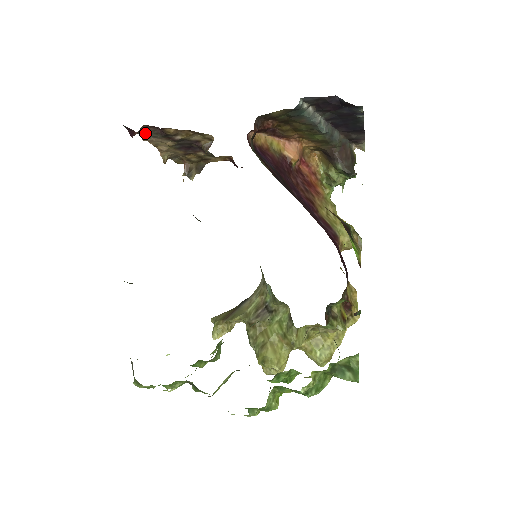
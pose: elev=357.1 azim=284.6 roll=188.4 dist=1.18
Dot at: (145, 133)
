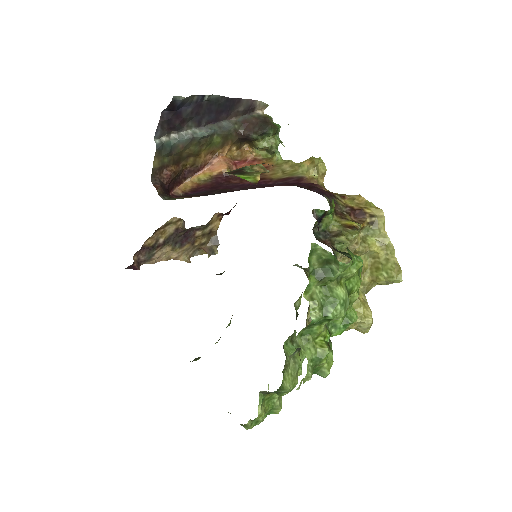
Dot at: (145, 259)
